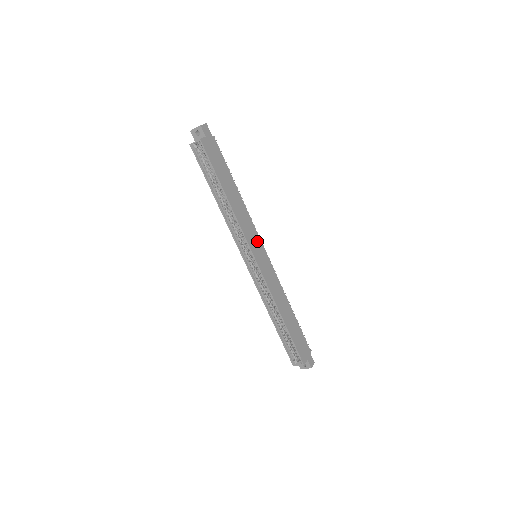
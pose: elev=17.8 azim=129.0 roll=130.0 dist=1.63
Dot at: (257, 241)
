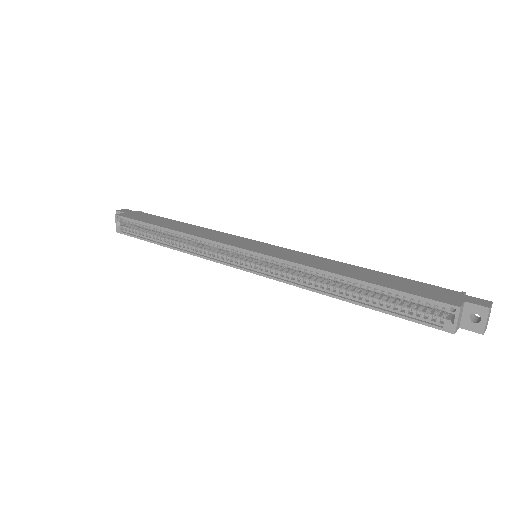
Dot at: (242, 241)
